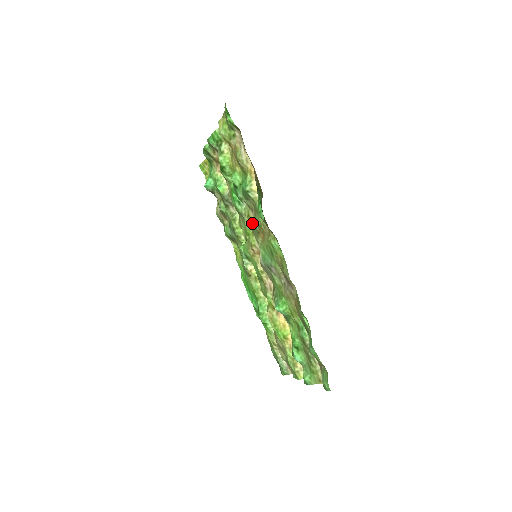
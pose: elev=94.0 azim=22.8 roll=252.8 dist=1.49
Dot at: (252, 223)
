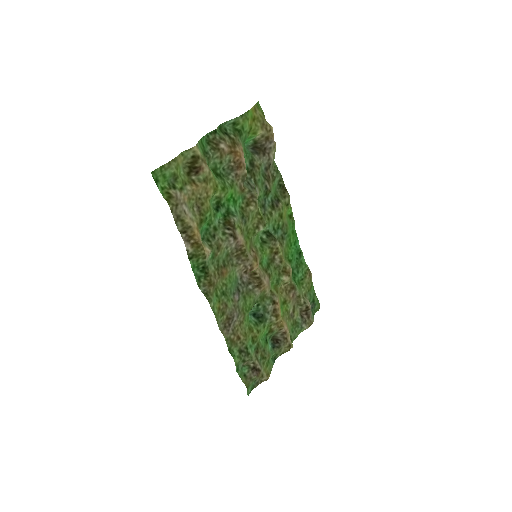
Dot at: (242, 237)
